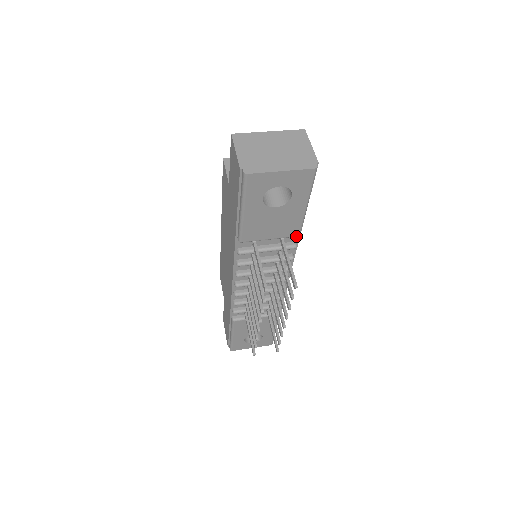
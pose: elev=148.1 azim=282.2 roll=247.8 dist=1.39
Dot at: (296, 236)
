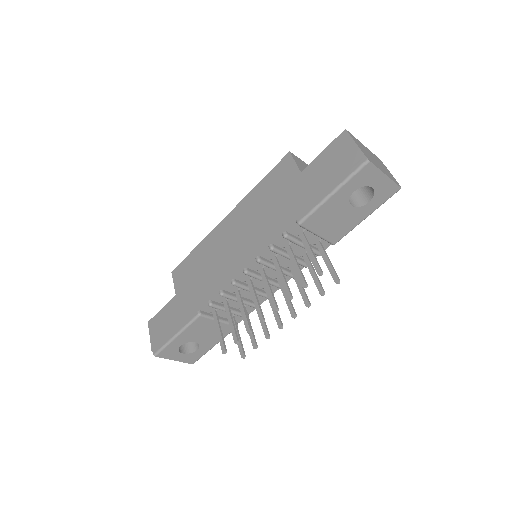
Dot at: (333, 243)
